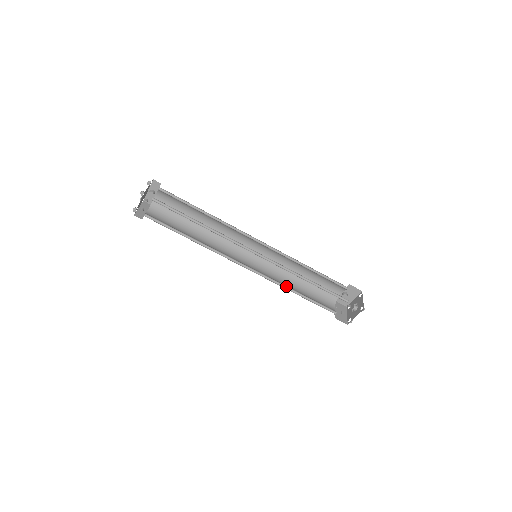
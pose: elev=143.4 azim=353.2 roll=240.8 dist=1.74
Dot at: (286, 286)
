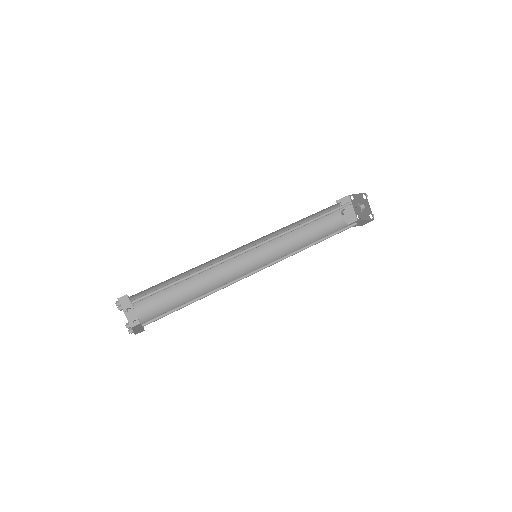
Dot at: (303, 248)
